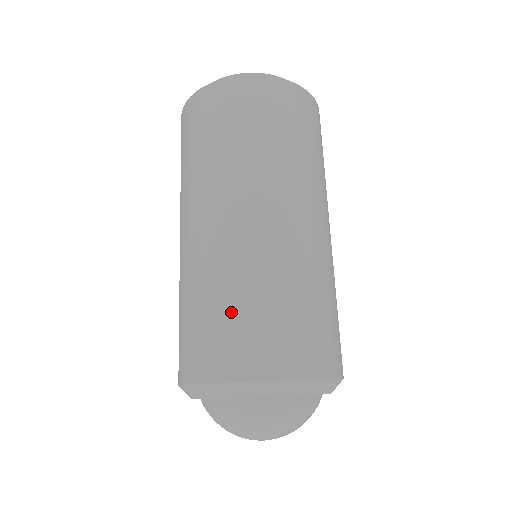
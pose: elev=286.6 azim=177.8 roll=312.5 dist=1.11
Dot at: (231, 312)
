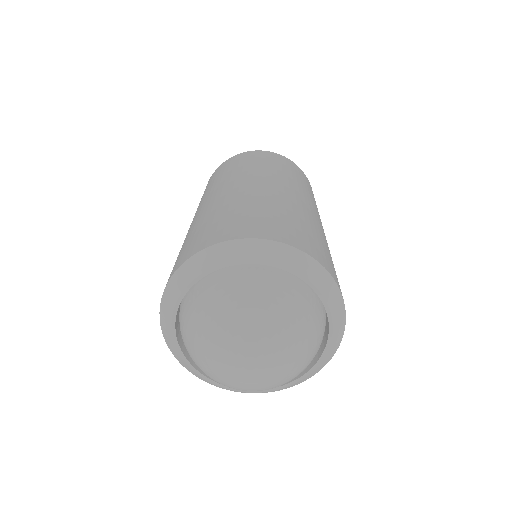
Dot at: (273, 214)
